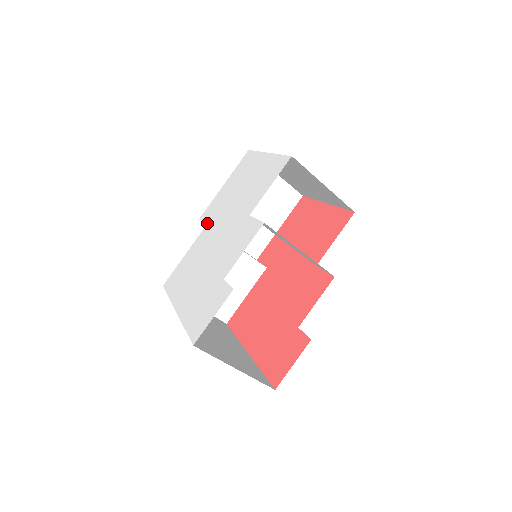
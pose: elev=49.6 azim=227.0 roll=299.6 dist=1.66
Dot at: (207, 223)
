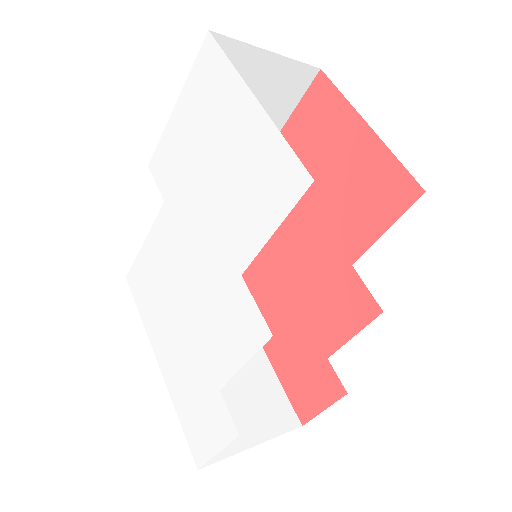
Dot at: (165, 199)
